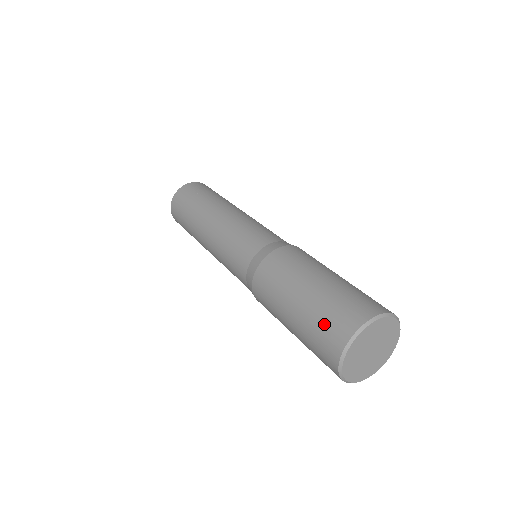
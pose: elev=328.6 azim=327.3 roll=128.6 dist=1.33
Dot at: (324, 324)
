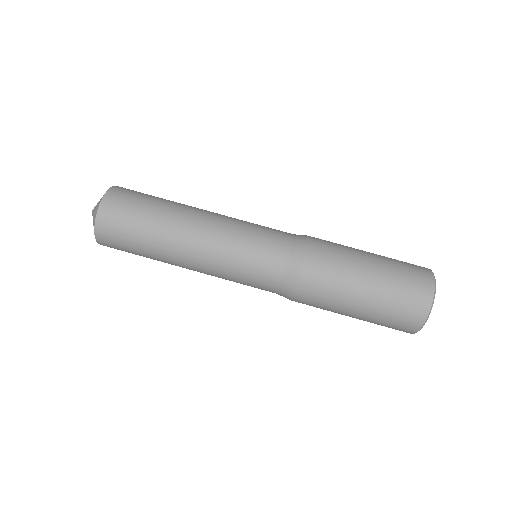
Dot at: (397, 315)
